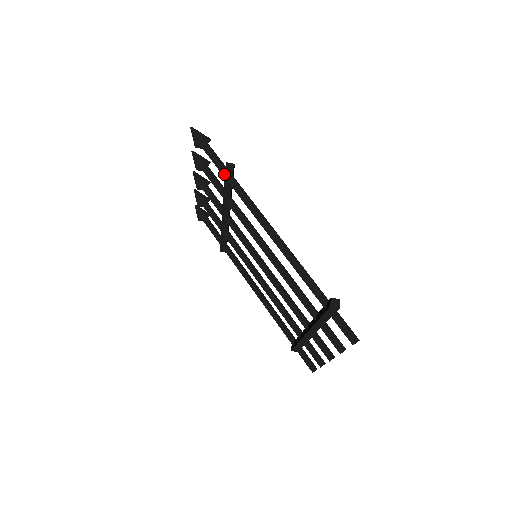
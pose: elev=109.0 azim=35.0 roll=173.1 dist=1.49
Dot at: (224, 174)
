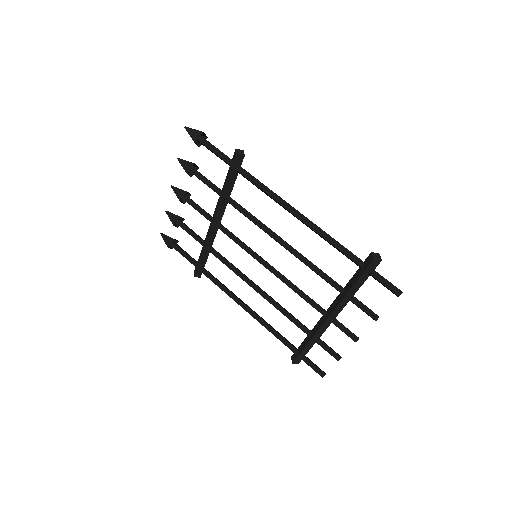
Dot at: (234, 161)
